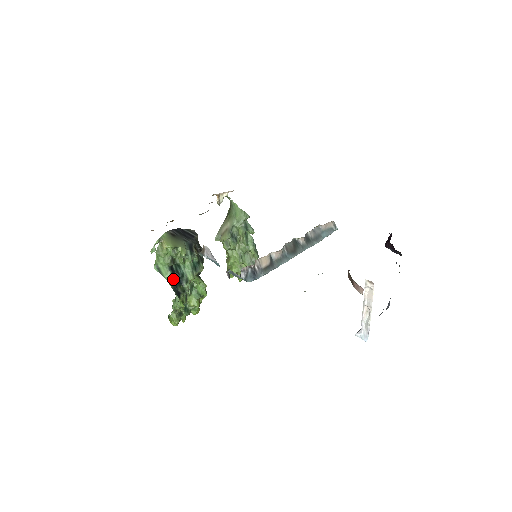
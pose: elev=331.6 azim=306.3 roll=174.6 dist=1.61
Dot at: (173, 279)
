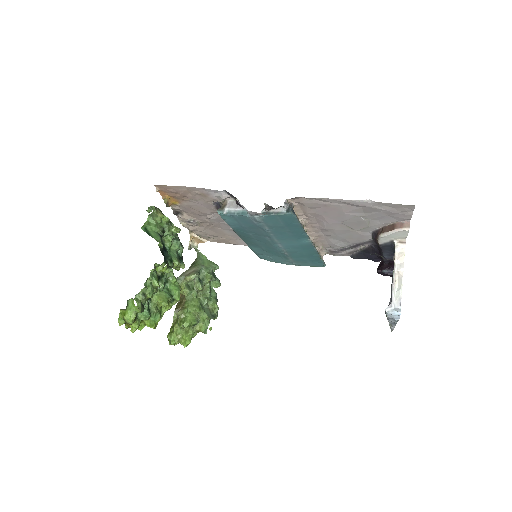
Dot at: occluded
